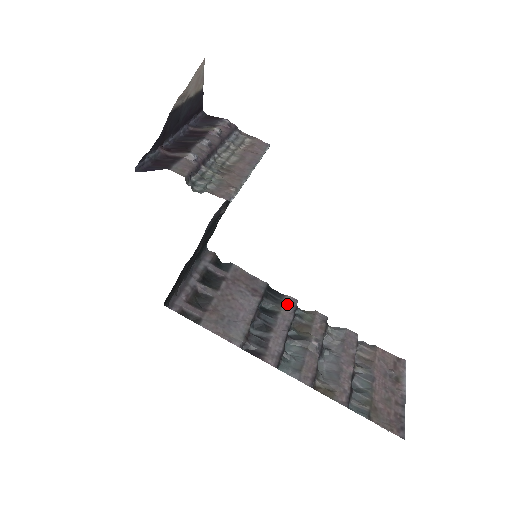
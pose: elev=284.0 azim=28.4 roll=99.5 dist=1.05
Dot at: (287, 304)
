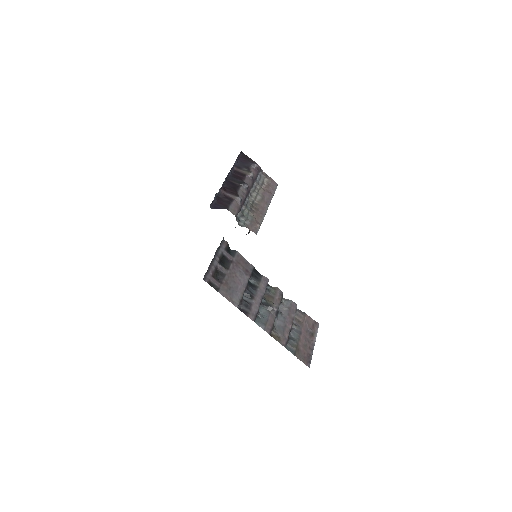
Dot at: (263, 282)
